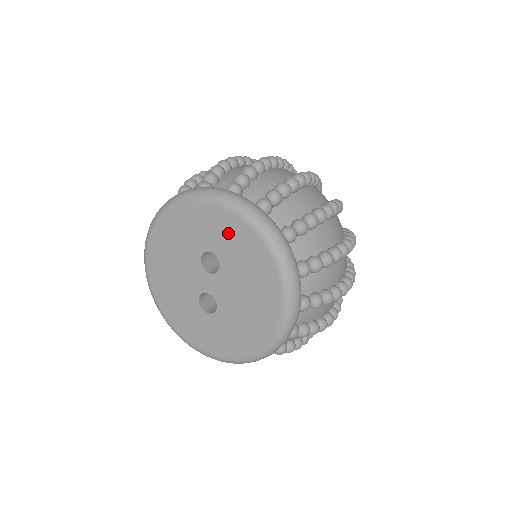
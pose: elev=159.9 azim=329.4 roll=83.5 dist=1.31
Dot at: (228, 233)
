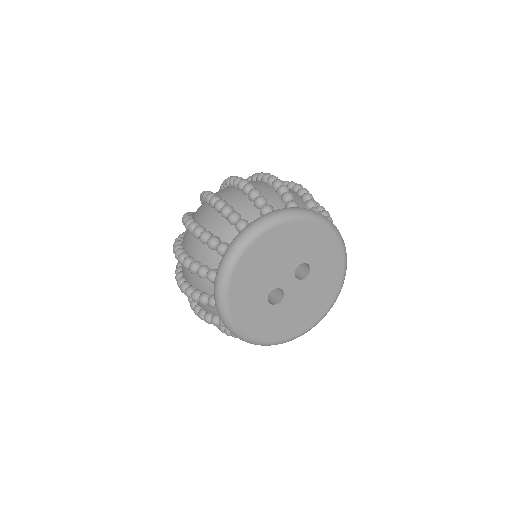
Dot at: (330, 261)
